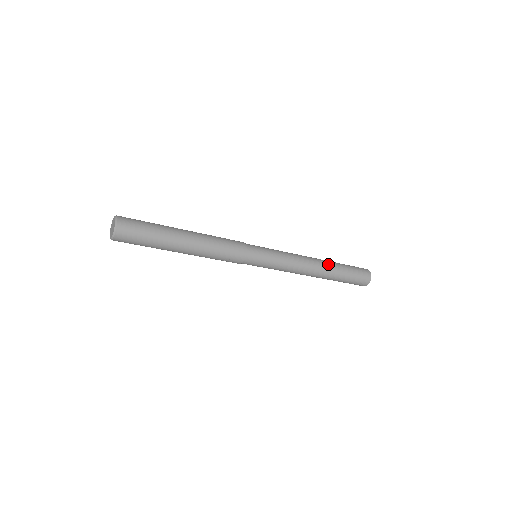
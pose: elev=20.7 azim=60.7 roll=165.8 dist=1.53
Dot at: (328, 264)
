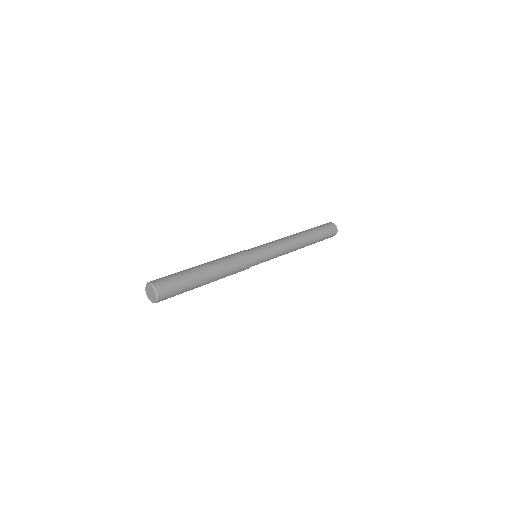
Dot at: (307, 236)
